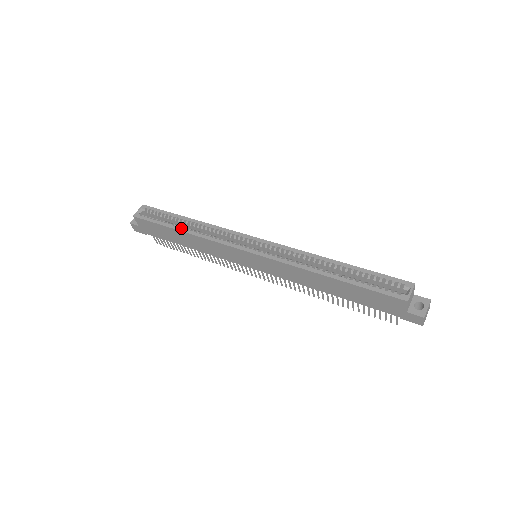
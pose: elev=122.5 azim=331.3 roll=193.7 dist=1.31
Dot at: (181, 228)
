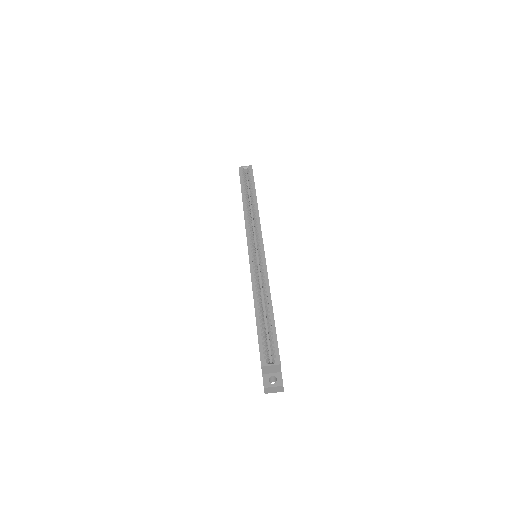
Dot at: (245, 198)
